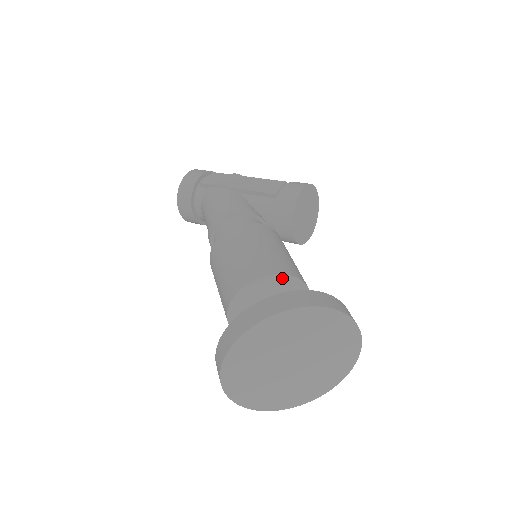
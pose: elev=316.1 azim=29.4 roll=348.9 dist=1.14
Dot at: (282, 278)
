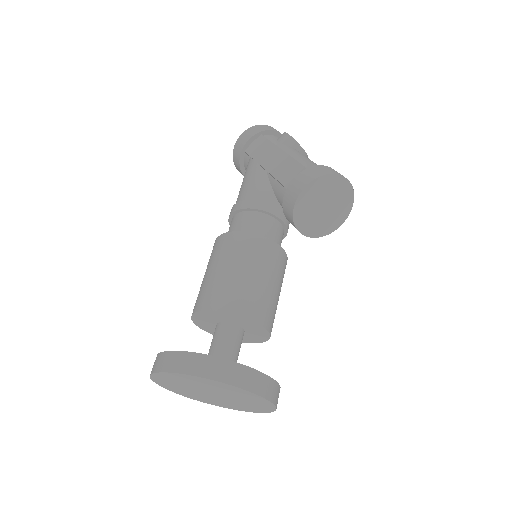
Dot at: (223, 313)
